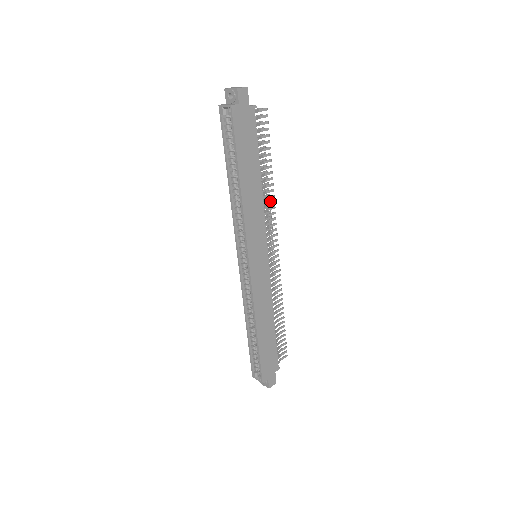
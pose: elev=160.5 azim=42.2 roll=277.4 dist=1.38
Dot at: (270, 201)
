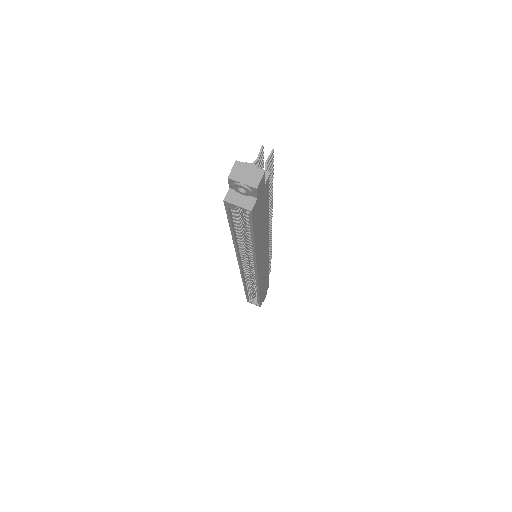
Dot at: occluded
